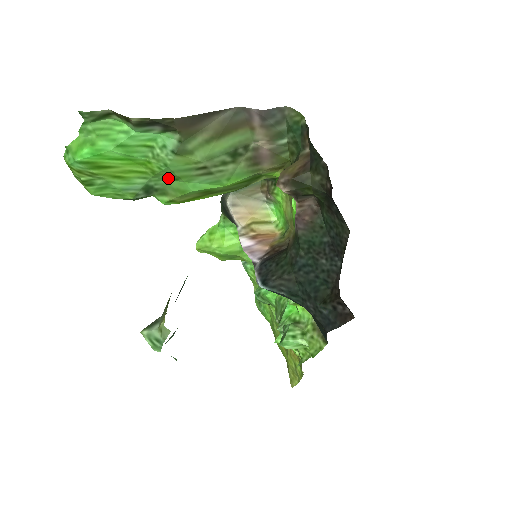
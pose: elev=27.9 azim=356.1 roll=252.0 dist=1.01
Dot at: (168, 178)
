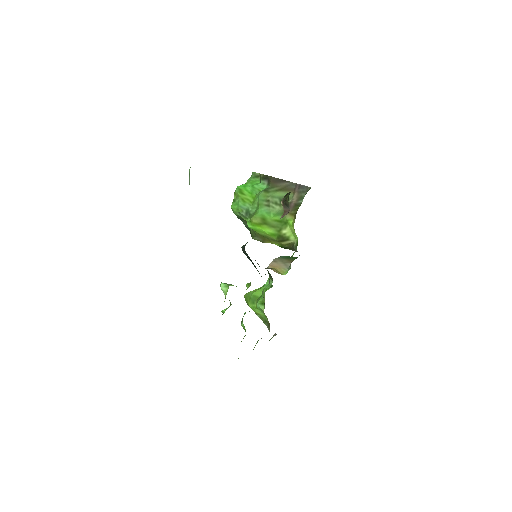
Dot at: (256, 208)
